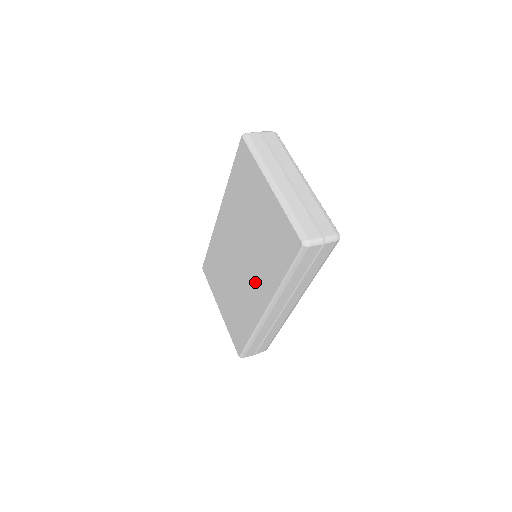
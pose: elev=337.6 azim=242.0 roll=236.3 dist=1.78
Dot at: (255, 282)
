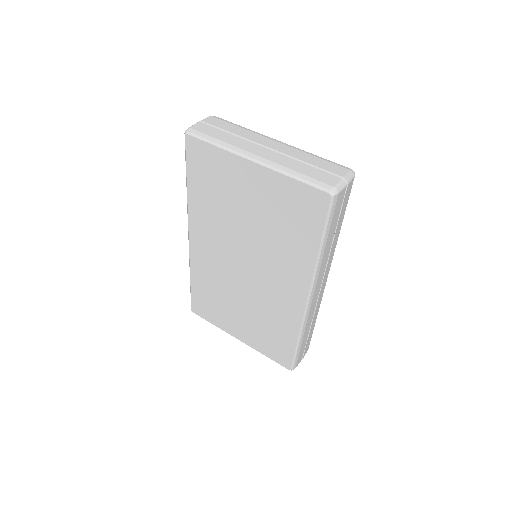
Dot at: (278, 278)
